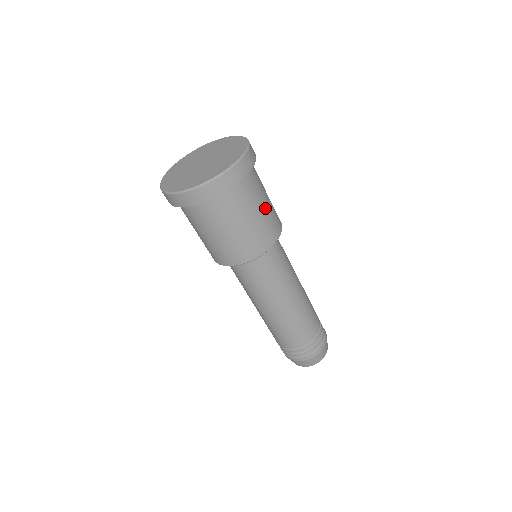
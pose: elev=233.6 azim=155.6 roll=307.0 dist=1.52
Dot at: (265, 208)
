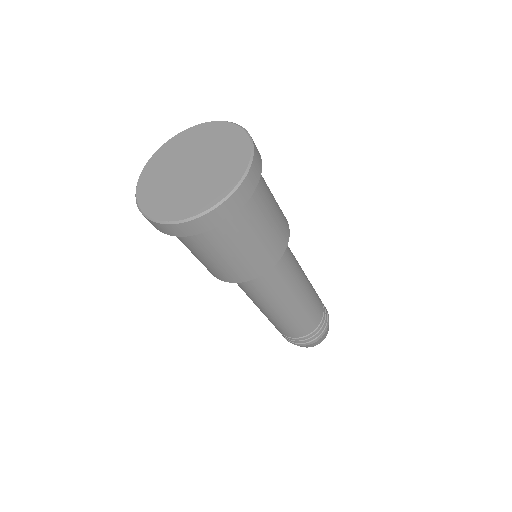
Dot at: (274, 200)
